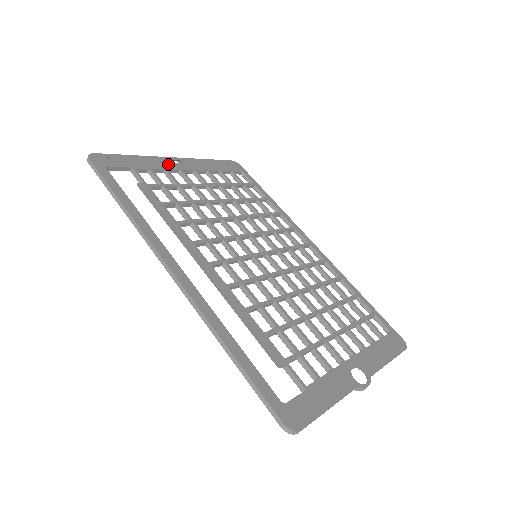
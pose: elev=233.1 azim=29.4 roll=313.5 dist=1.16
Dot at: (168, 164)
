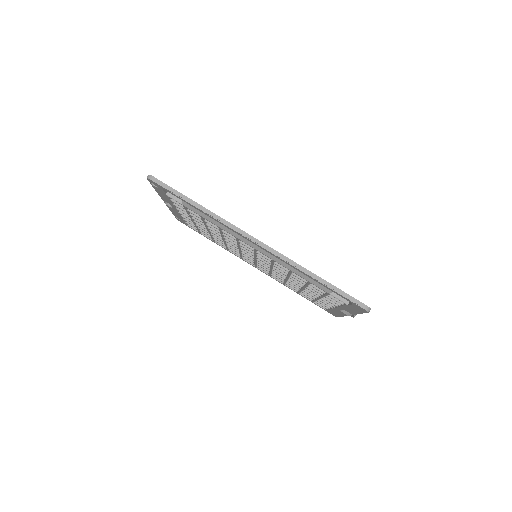
Dot at: occluded
